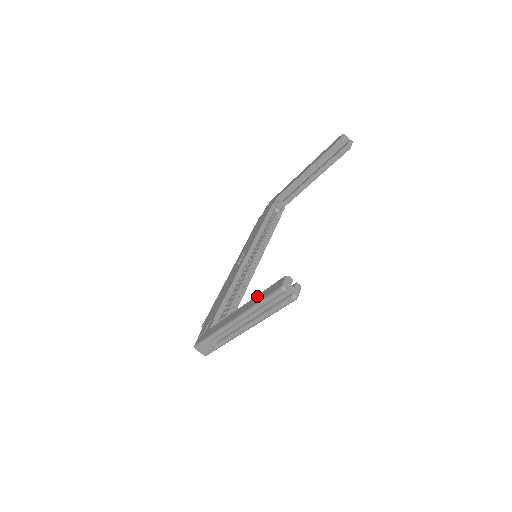
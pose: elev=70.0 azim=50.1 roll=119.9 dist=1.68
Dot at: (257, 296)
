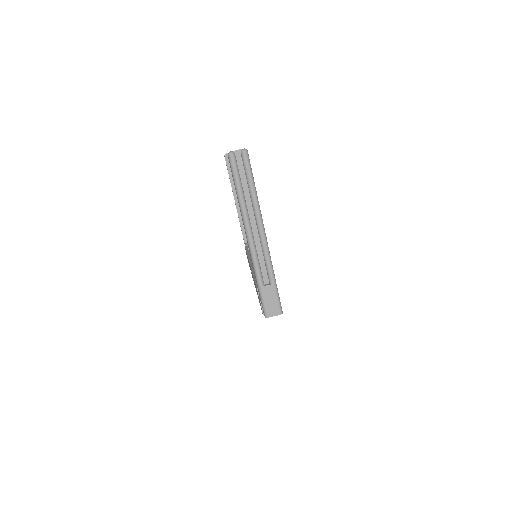
Dot at: occluded
